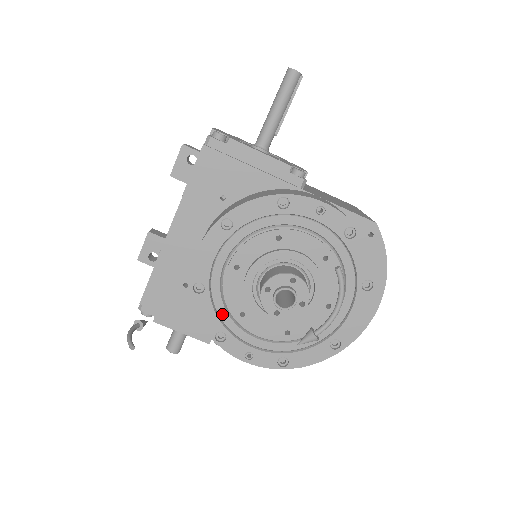
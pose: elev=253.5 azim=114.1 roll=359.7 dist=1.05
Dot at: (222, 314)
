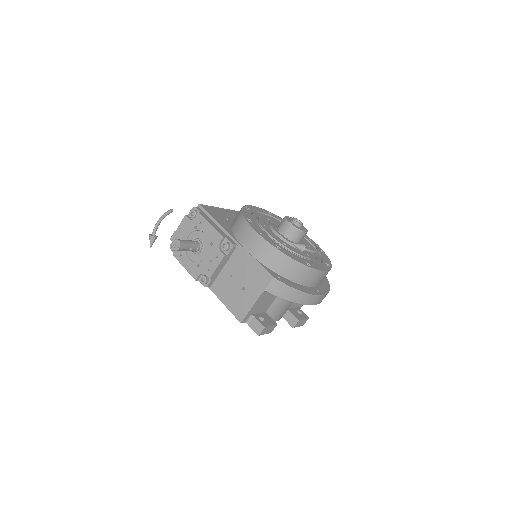
Dot at: (253, 220)
